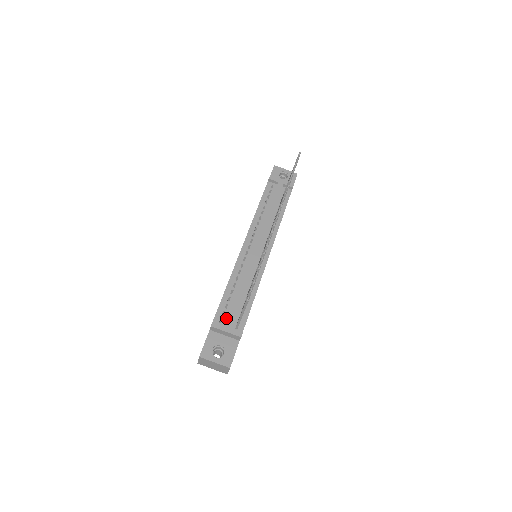
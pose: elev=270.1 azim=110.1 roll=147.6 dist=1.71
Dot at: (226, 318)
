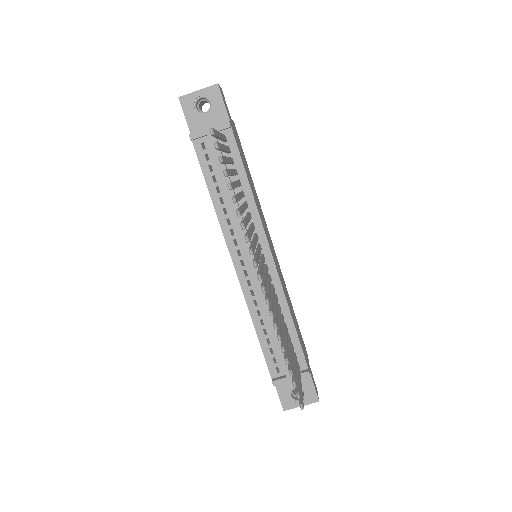
Dot at: (280, 363)
